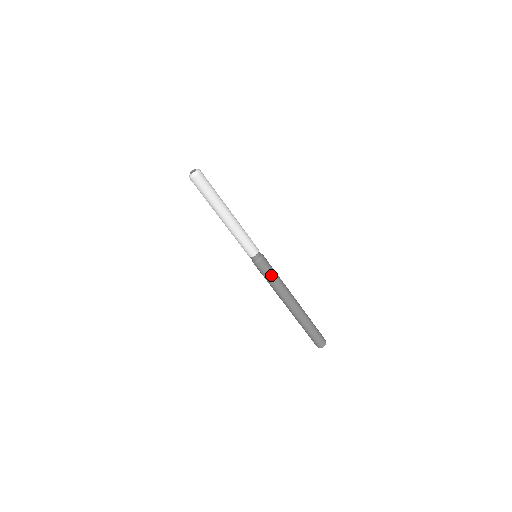
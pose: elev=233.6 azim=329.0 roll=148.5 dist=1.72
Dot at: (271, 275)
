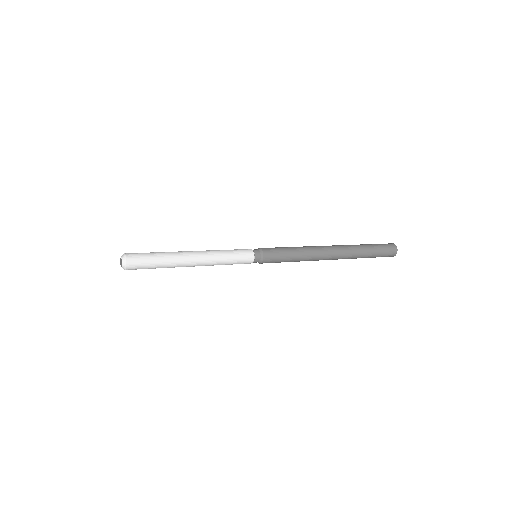
Dot at: (285, 260)
